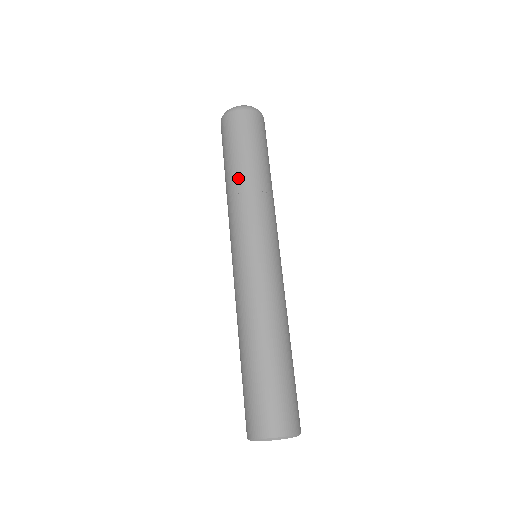
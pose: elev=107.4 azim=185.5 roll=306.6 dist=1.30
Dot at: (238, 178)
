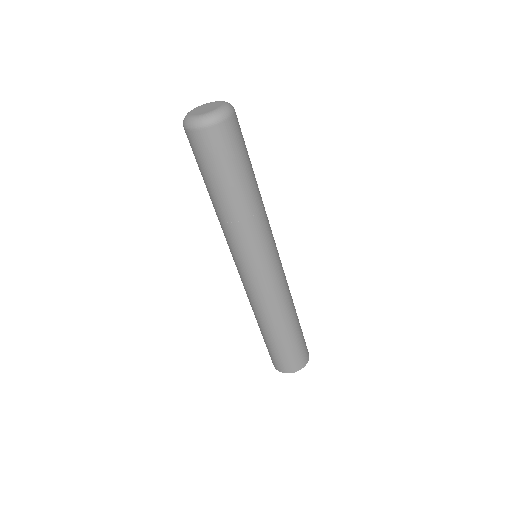
Dot at: (215, 206)
